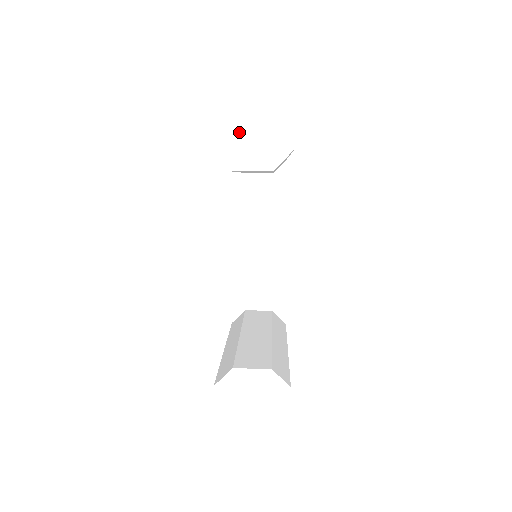
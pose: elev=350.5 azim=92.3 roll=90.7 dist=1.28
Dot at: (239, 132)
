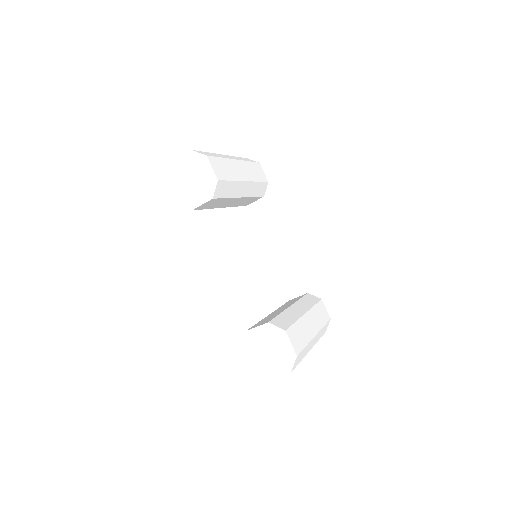
Dot at: (187, 186)
